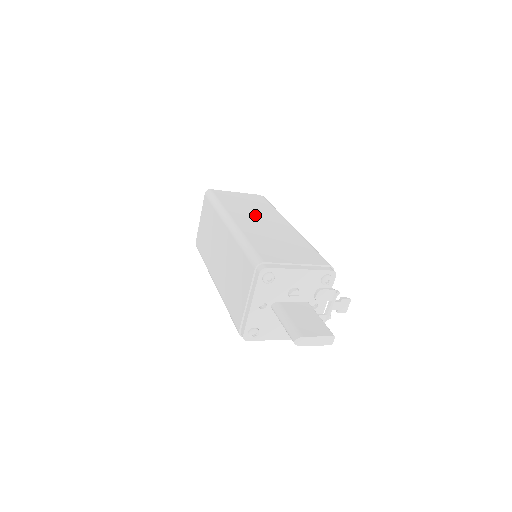
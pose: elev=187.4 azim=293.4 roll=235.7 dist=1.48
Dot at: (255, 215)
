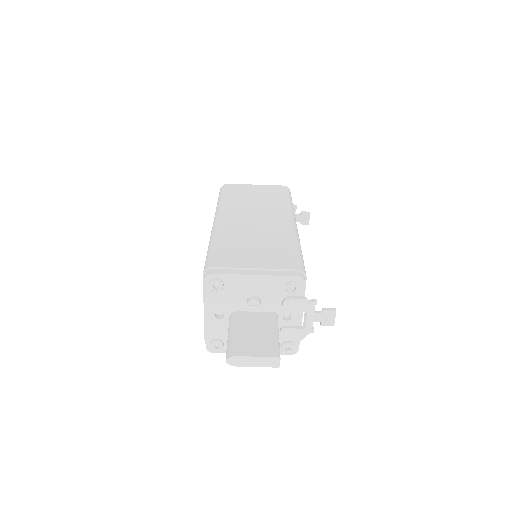
Dot at: (253, 210)
